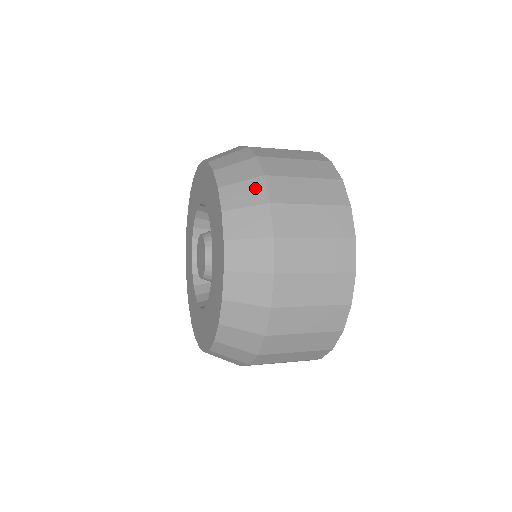
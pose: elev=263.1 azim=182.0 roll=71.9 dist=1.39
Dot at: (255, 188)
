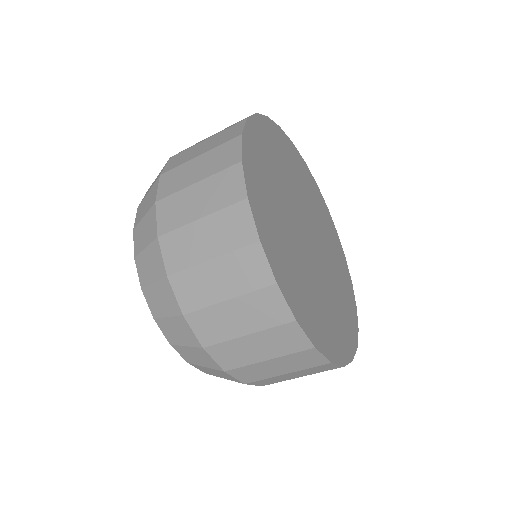
Dot at: (150, 222)
